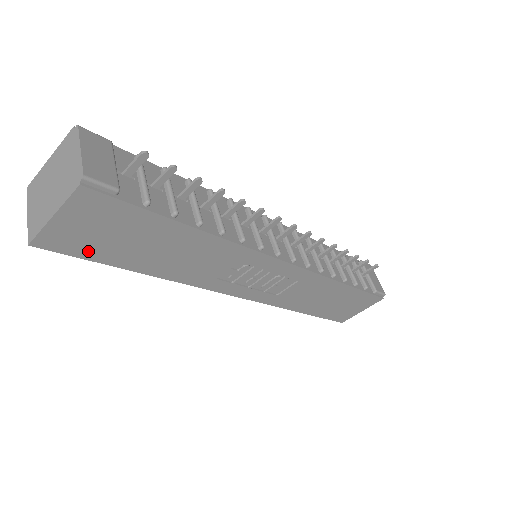
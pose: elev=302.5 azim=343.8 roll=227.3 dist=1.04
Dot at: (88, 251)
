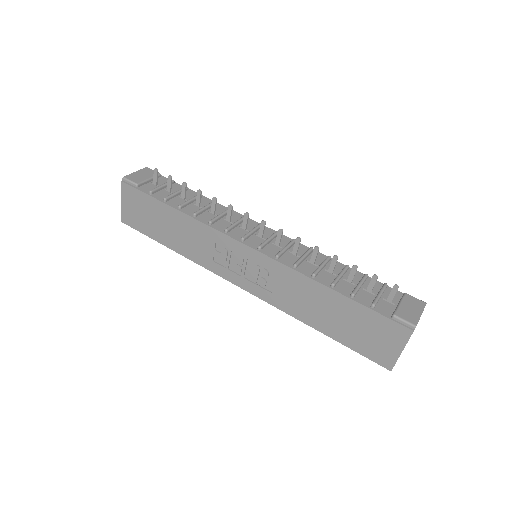
Dot at: (142, 227)
